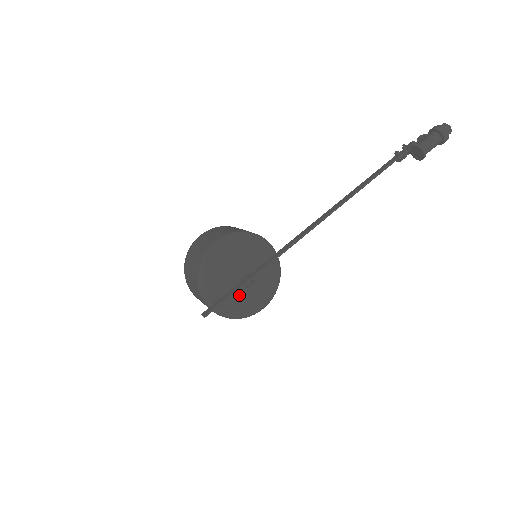
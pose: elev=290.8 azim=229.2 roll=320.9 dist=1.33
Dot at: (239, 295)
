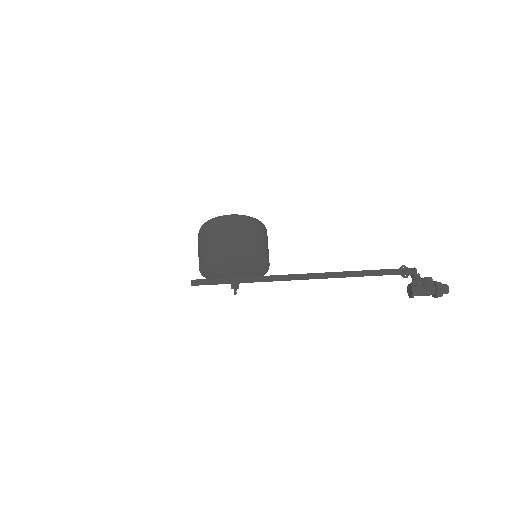
Dot at: occluded
